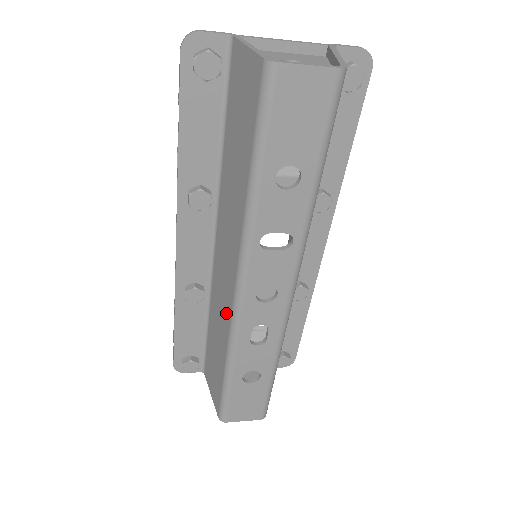
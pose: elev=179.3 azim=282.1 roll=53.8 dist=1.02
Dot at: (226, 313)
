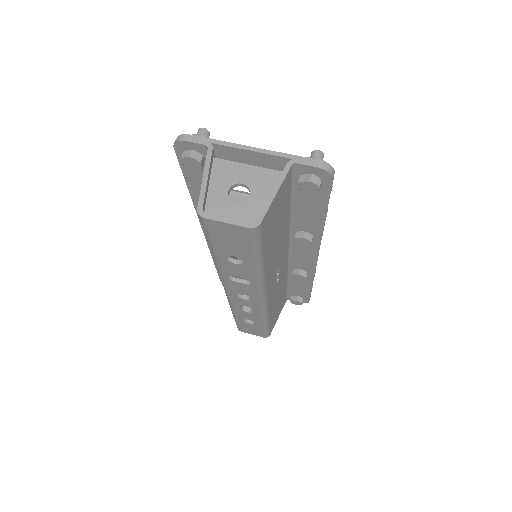
Dot at: occluded
